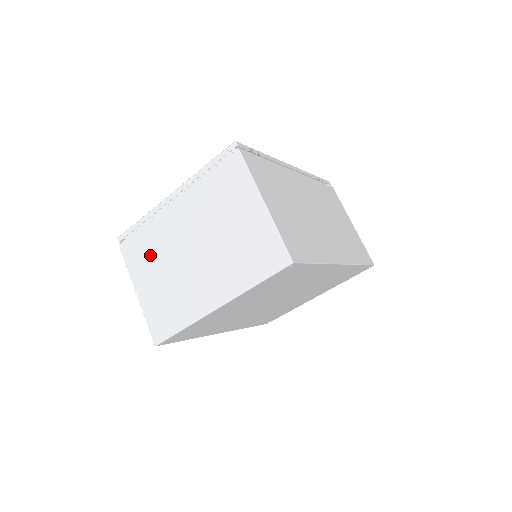
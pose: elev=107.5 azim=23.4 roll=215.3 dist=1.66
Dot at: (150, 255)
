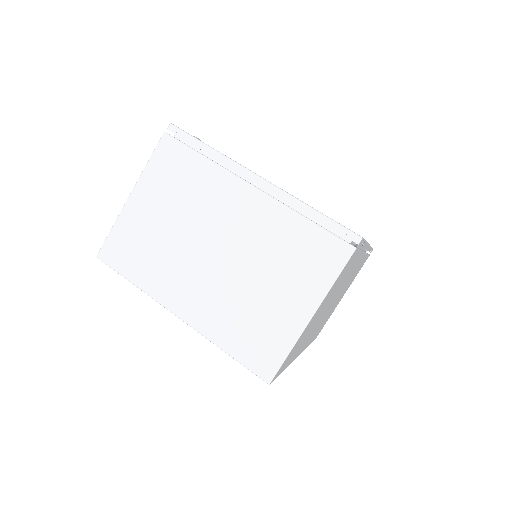
Dot at: (179, 189)
